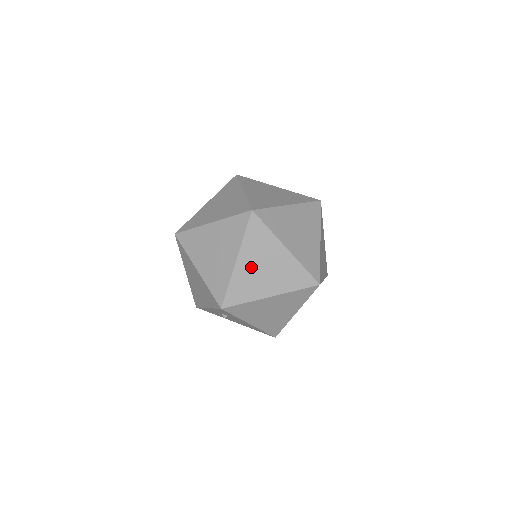
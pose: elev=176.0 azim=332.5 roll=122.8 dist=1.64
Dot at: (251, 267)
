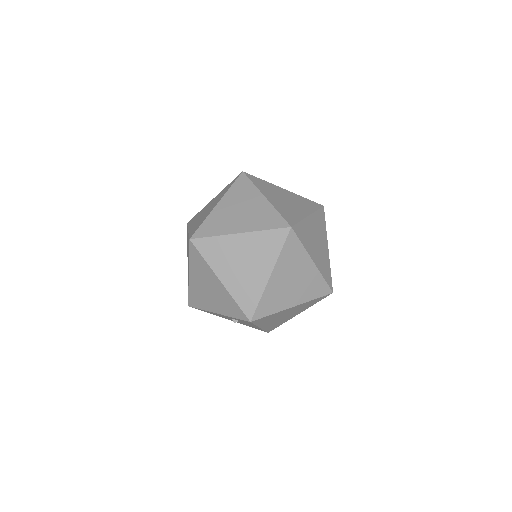
Dot at: (282, 281)
